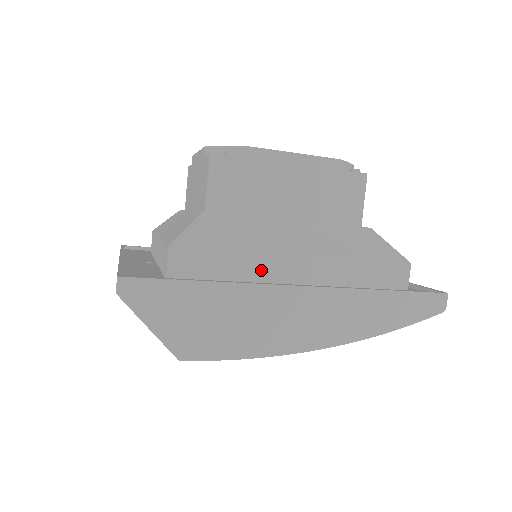
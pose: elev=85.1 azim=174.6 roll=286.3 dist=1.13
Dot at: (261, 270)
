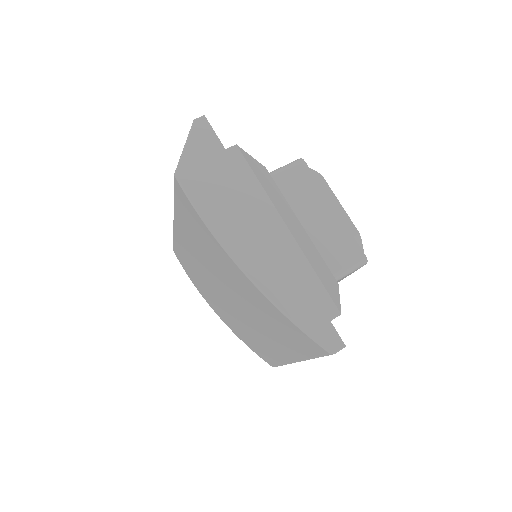
Dot at: (260, 206)
